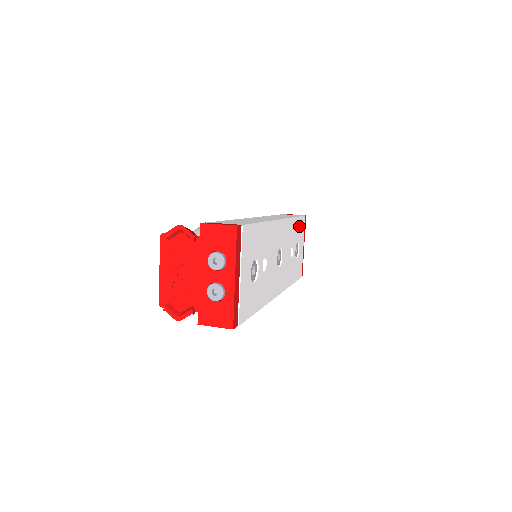
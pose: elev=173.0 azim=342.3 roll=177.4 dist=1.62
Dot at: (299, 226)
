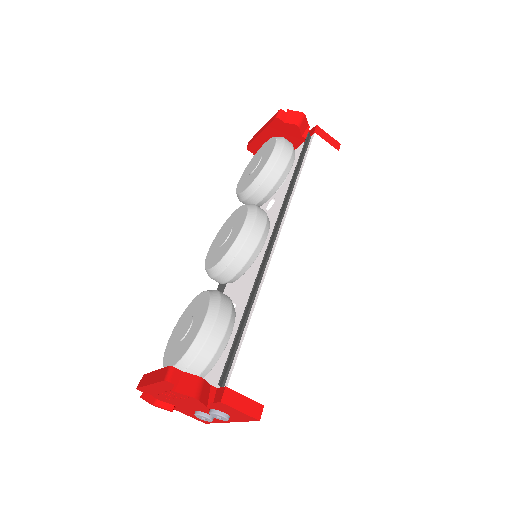
Dot at: occluded
